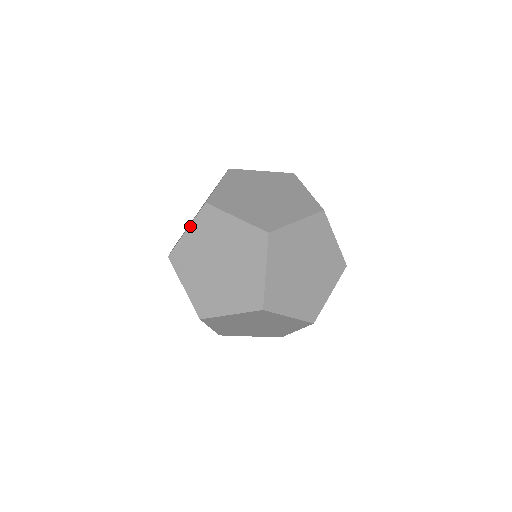
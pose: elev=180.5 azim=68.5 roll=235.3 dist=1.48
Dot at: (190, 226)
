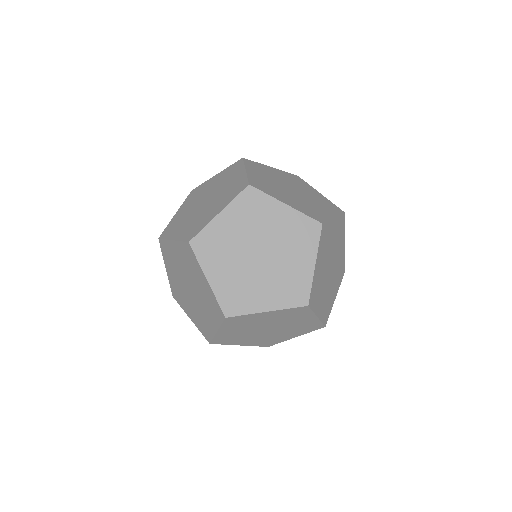
Dot at: (225, 209)
